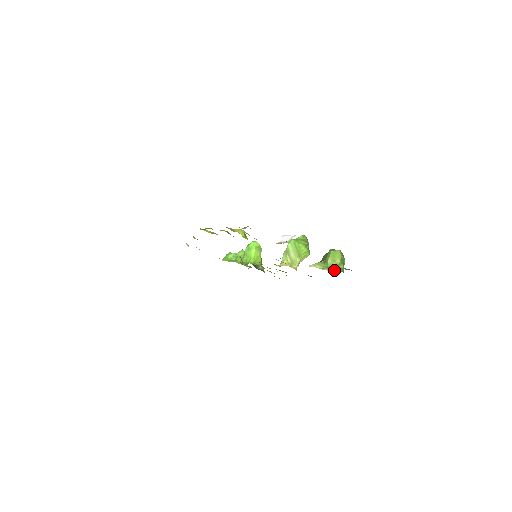
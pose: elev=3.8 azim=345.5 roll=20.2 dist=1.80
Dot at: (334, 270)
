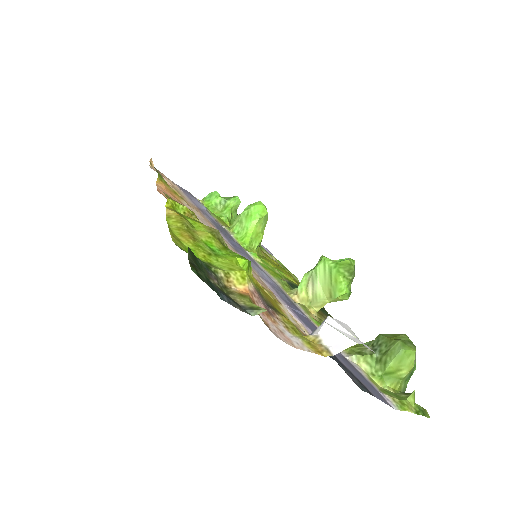
Dot at: (392, 389)
